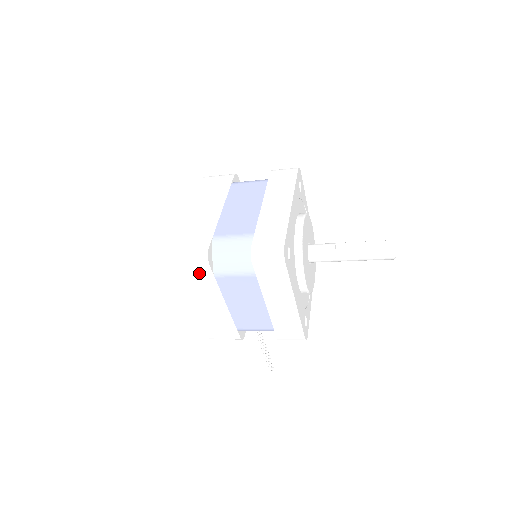
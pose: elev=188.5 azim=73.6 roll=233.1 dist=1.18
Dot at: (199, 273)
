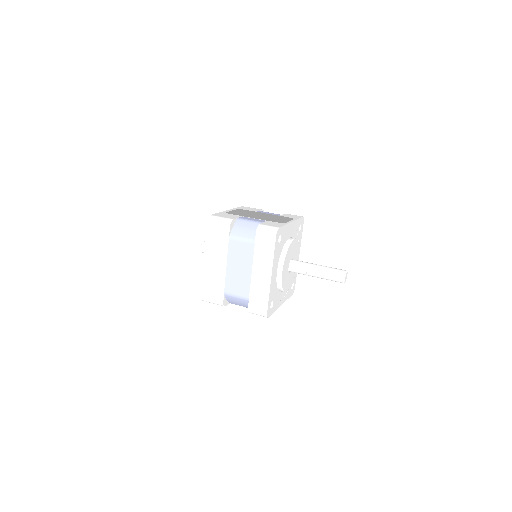
Dot at: occluded
